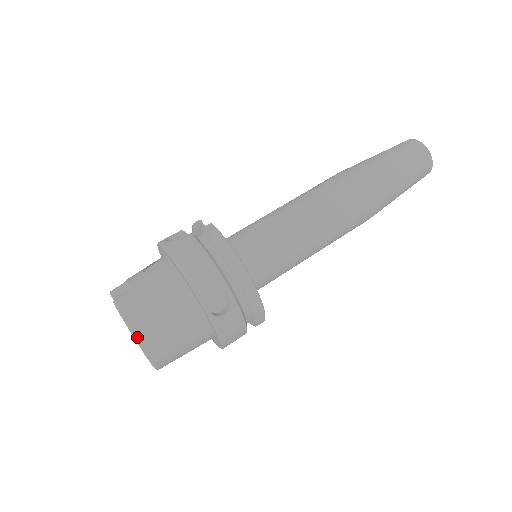
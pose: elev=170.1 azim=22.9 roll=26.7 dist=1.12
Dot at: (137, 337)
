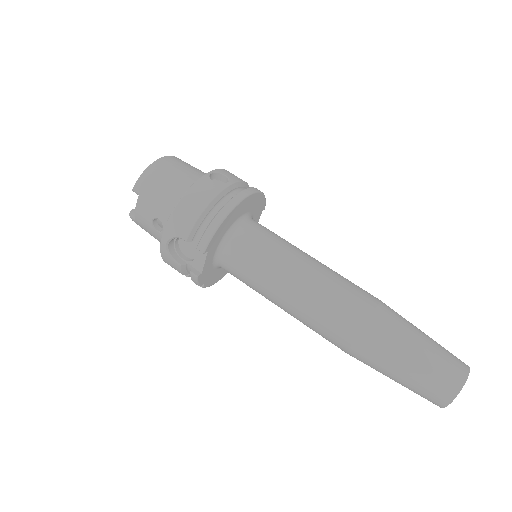
Dot at: (168, 156)
